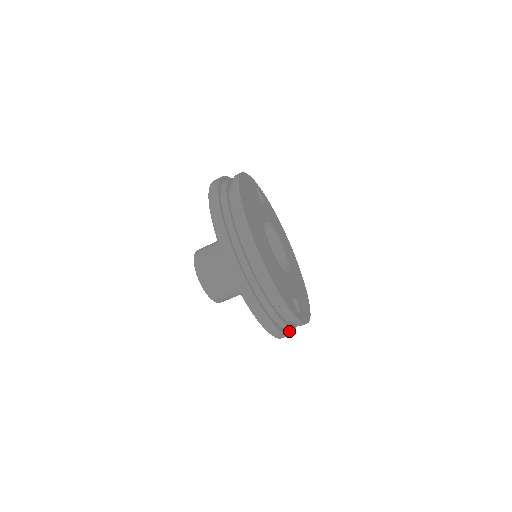
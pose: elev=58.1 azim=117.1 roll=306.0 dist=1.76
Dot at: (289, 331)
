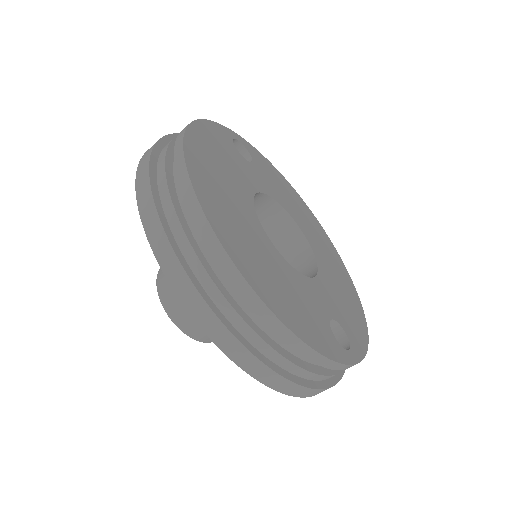
Dot at: occluded
